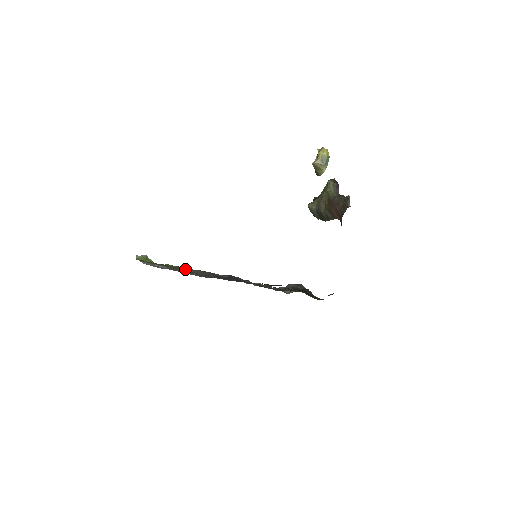
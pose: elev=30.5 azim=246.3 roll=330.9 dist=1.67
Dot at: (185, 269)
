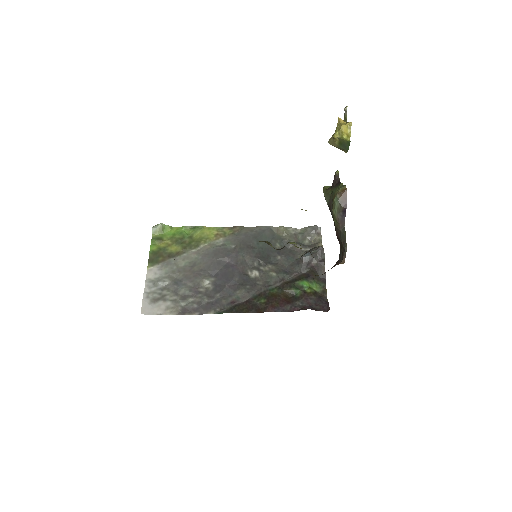
Dot at: (196, 246)
